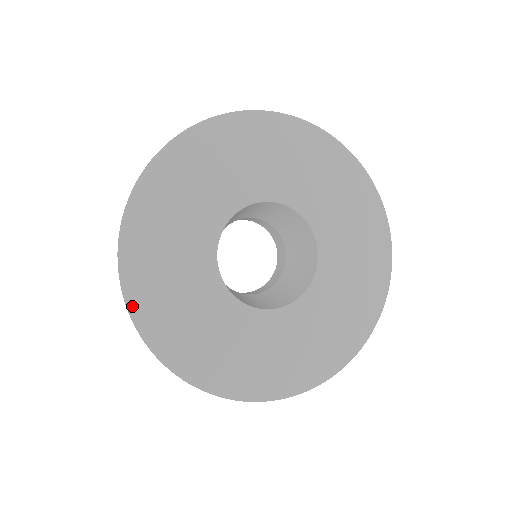
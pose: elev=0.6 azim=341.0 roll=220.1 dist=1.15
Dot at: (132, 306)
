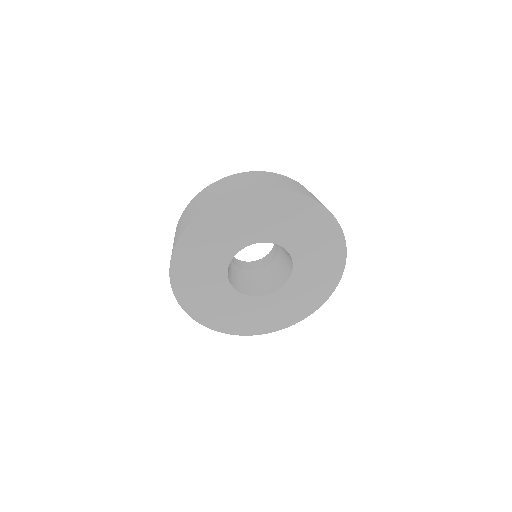
Dot at: (200, 321)
